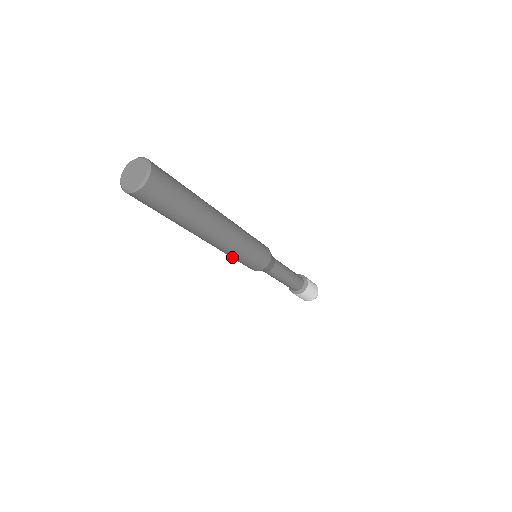
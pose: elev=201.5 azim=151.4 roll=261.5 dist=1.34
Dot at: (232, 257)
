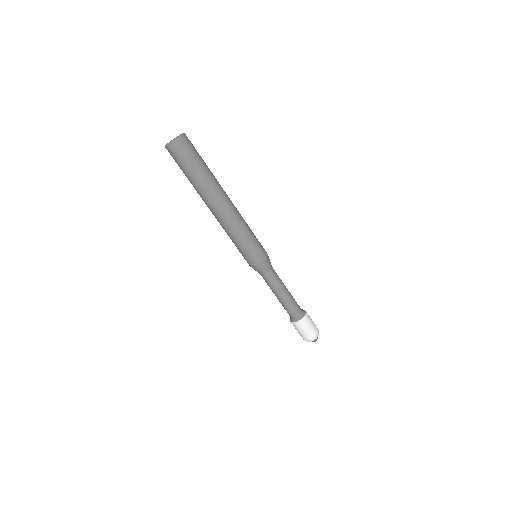
Dot at: (239, 239)
